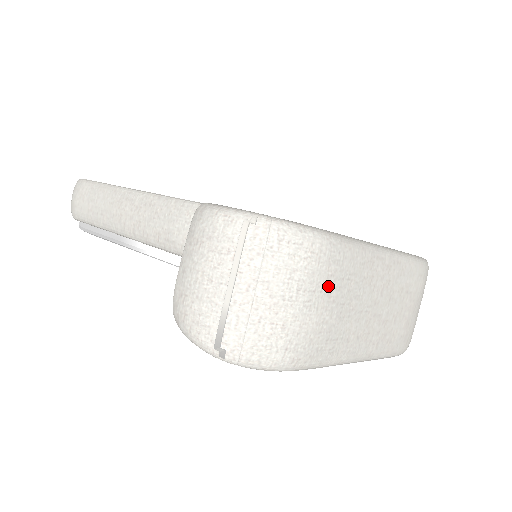
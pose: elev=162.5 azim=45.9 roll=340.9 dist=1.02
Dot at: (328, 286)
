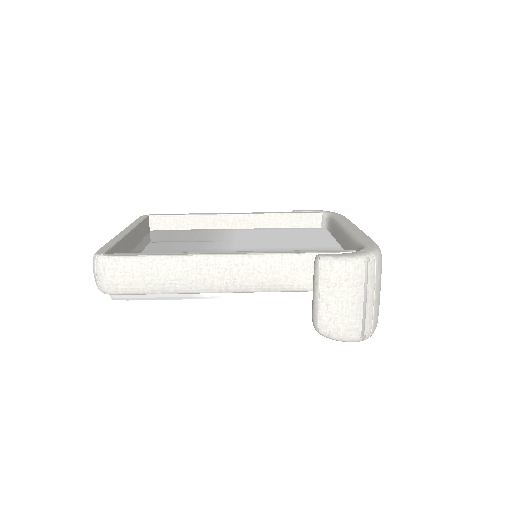
Dot at: occluded
